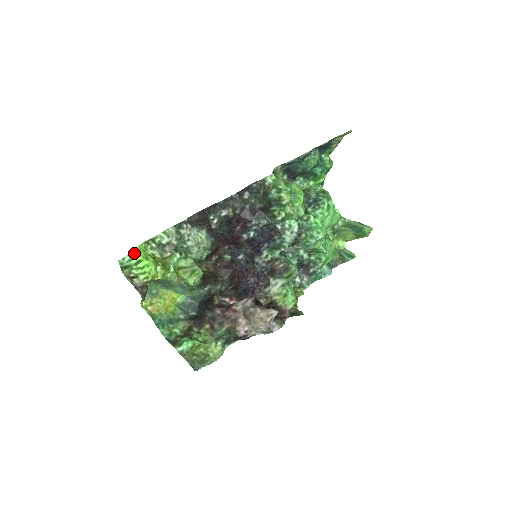
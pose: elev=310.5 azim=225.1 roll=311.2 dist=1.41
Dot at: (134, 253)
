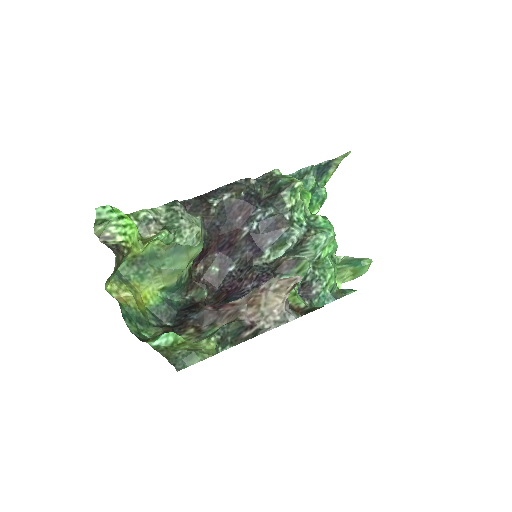
Dot at: occluded
